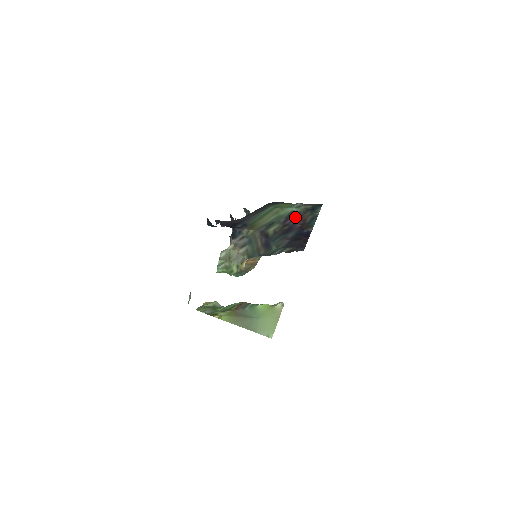
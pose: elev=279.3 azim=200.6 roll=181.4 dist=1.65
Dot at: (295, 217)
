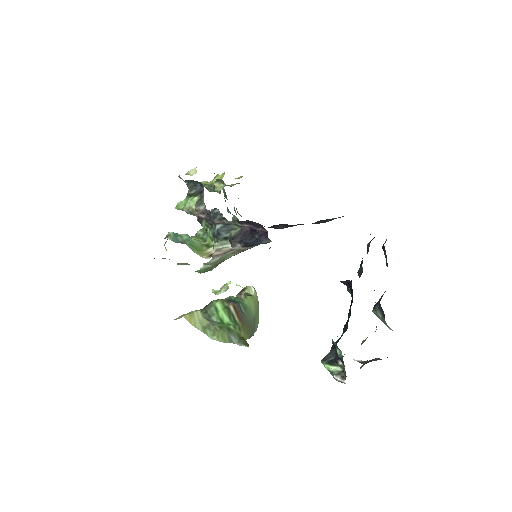
Dot at: (322, 220)
